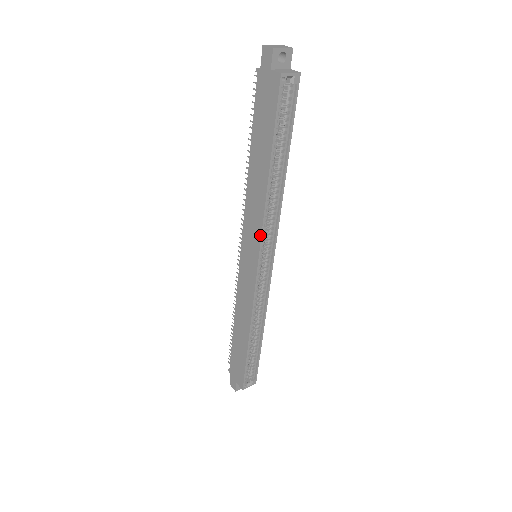
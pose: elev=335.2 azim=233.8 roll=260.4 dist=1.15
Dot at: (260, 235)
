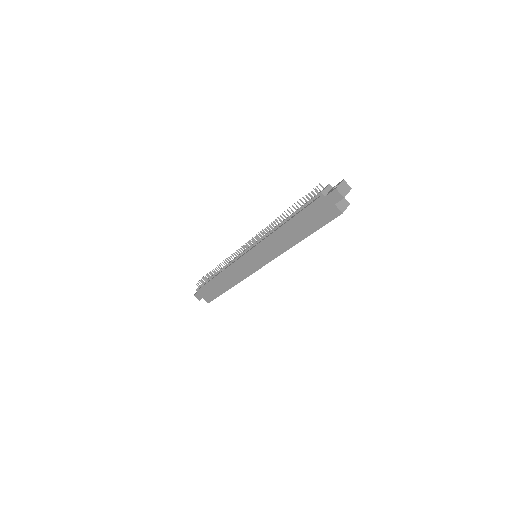
Dot at: (272, 259)
